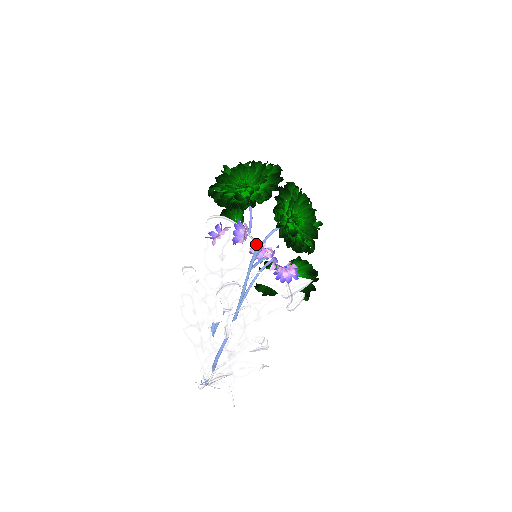
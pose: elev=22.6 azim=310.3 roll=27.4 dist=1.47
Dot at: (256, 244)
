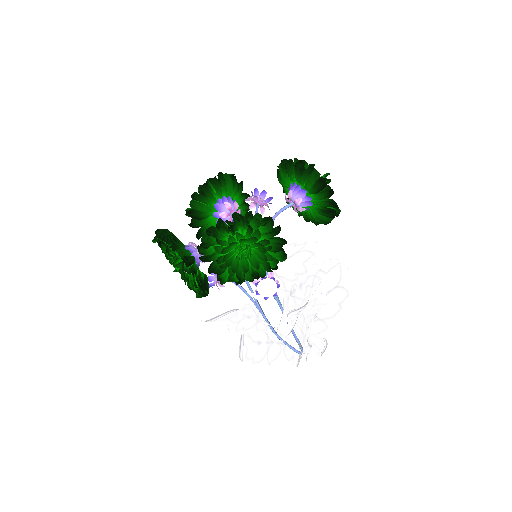
Dot at: occluded
